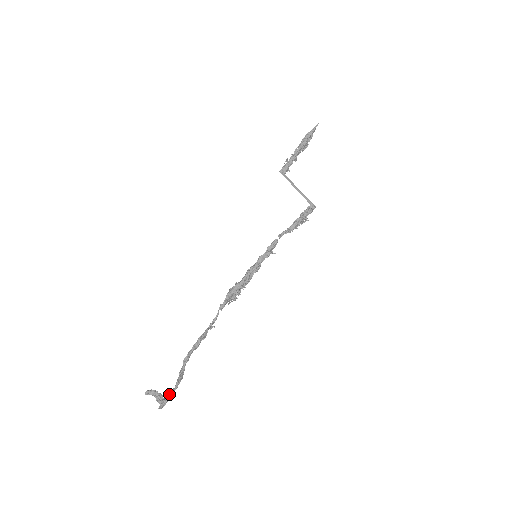
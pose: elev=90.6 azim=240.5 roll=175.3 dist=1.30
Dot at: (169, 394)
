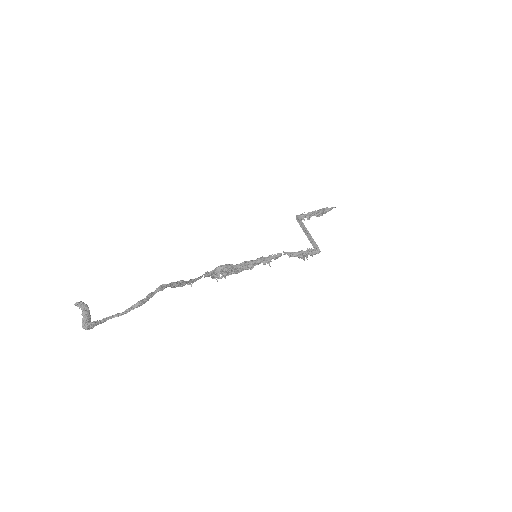
Dot at: (111, 316)
